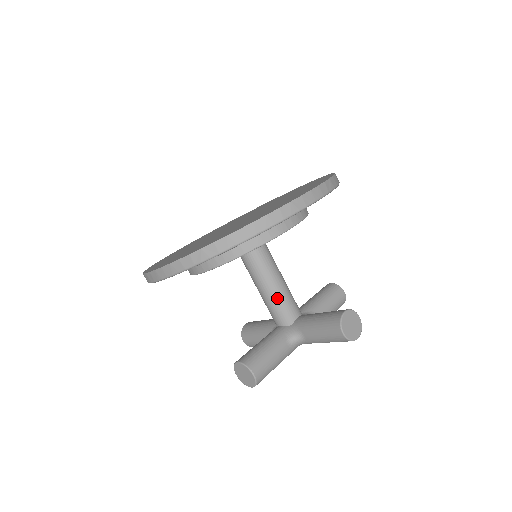
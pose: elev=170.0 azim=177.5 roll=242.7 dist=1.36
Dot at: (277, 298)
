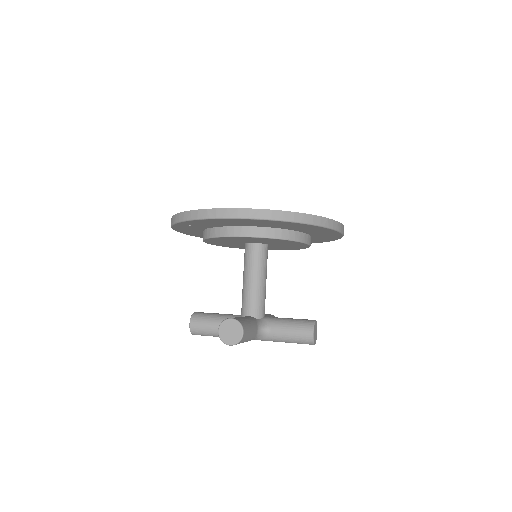
Dot at: (244, 292)
